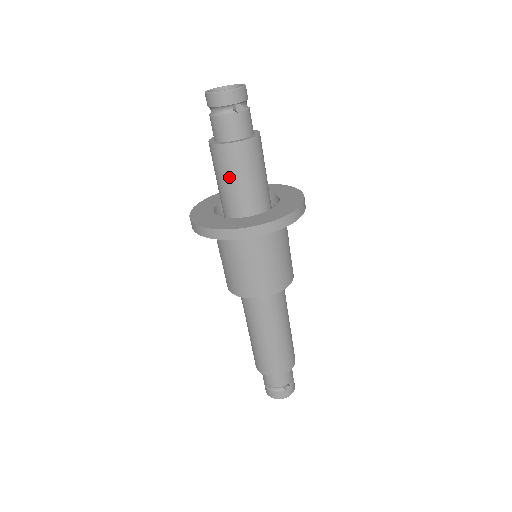
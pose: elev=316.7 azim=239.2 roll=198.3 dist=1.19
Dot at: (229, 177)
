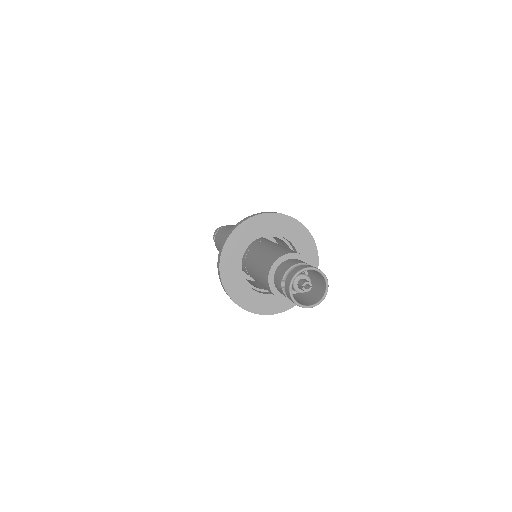
Dot at: occluded
